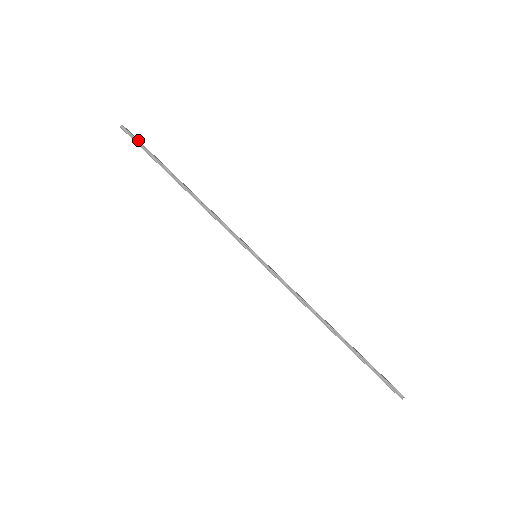
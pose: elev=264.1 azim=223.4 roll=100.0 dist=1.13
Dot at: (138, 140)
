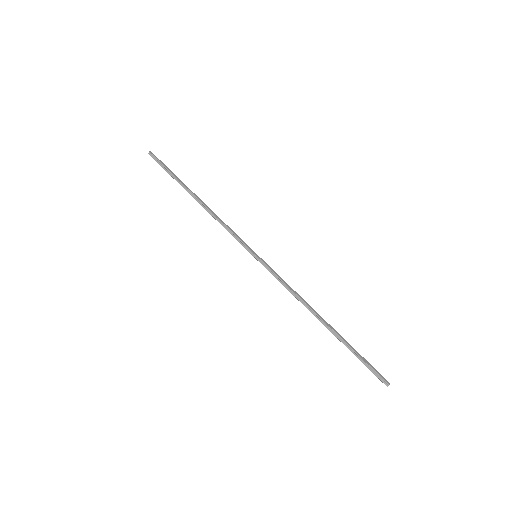
Dot at: (161, 163)
